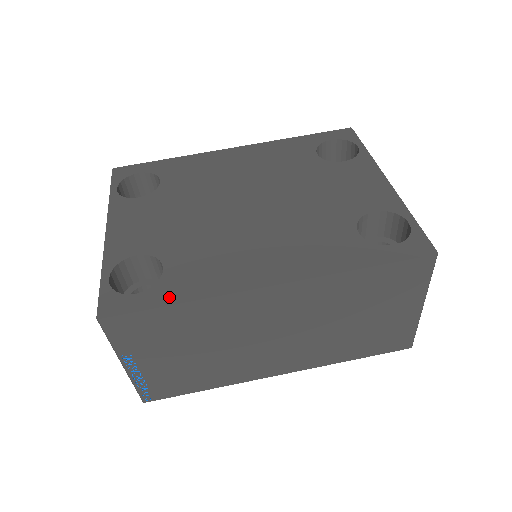
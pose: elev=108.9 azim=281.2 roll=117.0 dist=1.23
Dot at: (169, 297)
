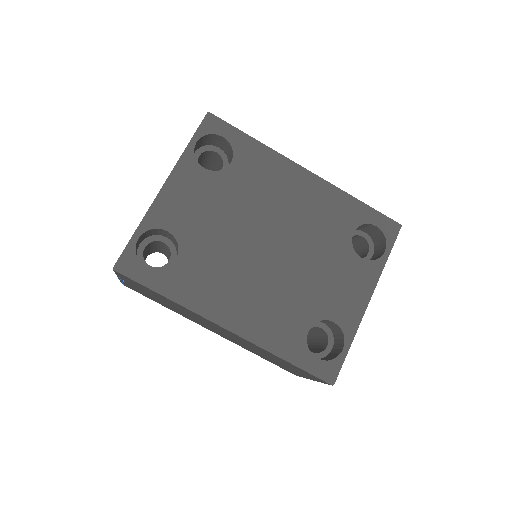
Dot at: (164, 287)
